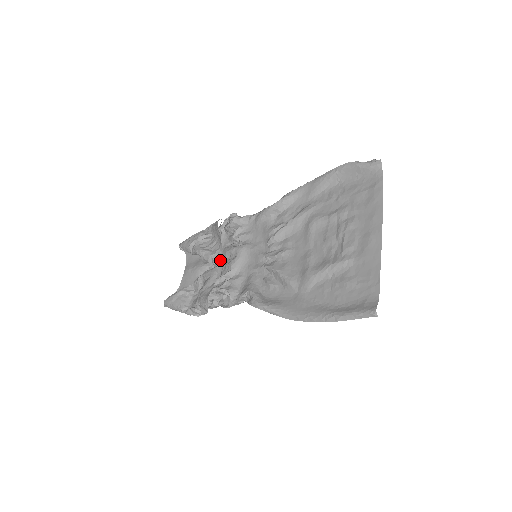
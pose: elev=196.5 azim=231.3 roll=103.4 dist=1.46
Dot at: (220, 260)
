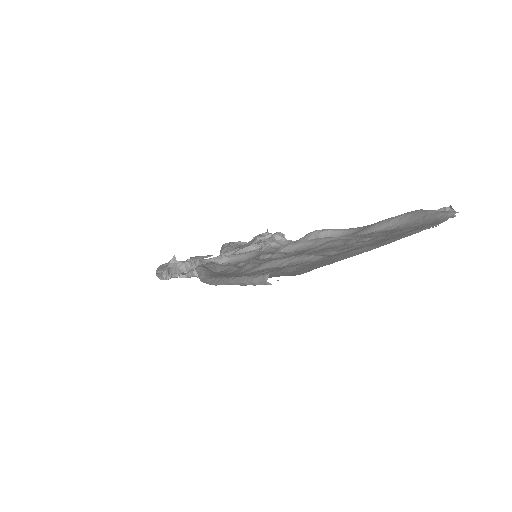
Dot at: occluded
